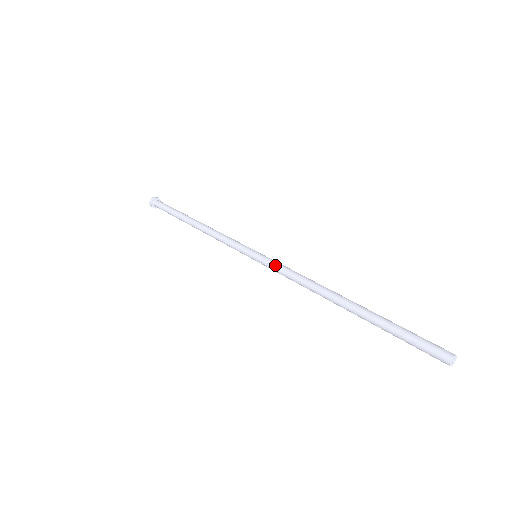
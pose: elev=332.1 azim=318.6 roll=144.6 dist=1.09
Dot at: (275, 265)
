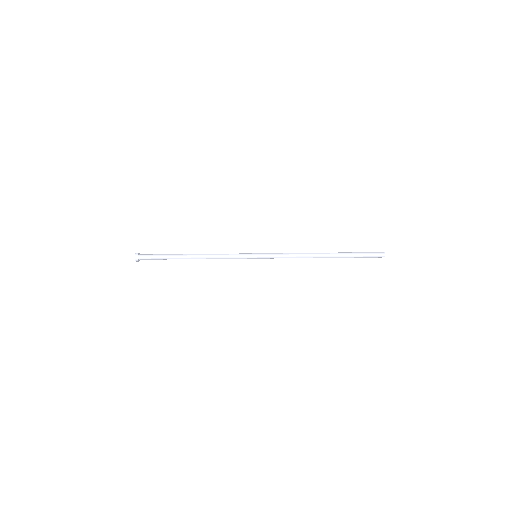
Dot at: (275, 254)
